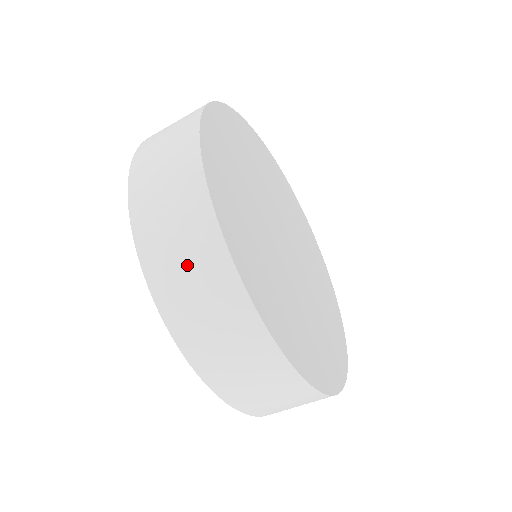
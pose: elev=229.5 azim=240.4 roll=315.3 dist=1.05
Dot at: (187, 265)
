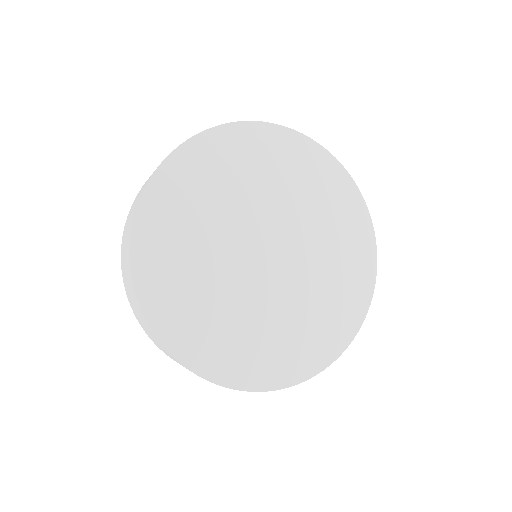
Dot at: occluded
